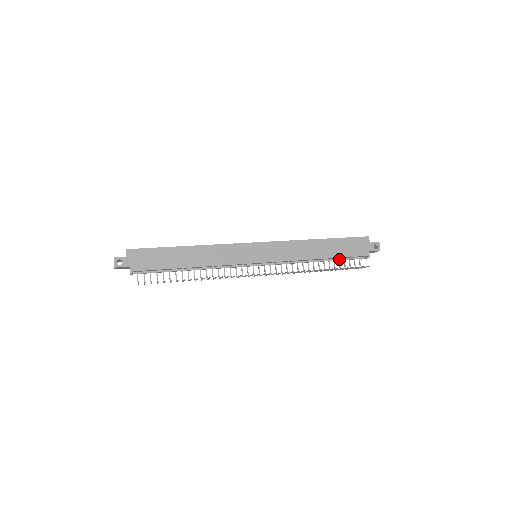
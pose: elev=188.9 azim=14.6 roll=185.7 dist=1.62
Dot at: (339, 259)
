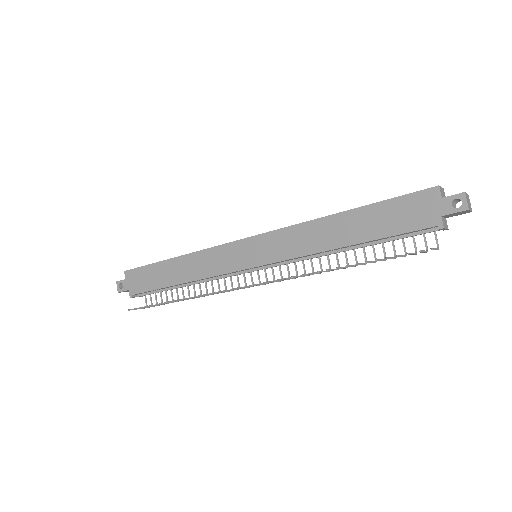
Dot at: (385, 240)
